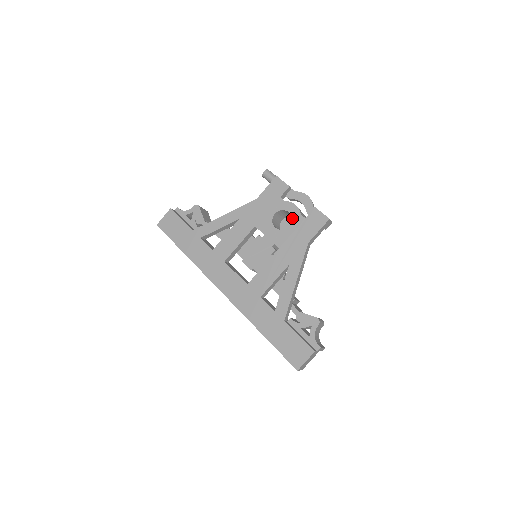
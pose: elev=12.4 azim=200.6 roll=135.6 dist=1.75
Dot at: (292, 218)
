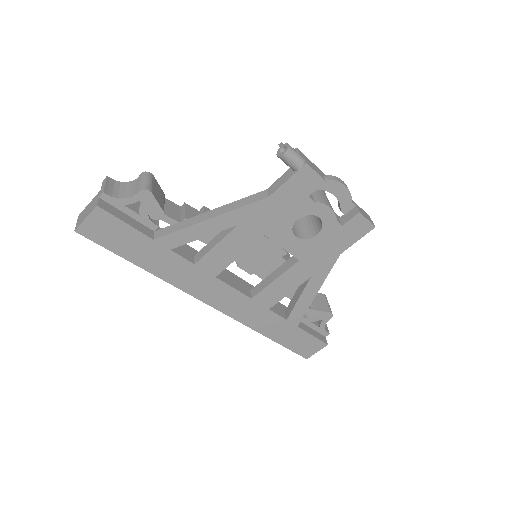
Dot at: (323, 225)
